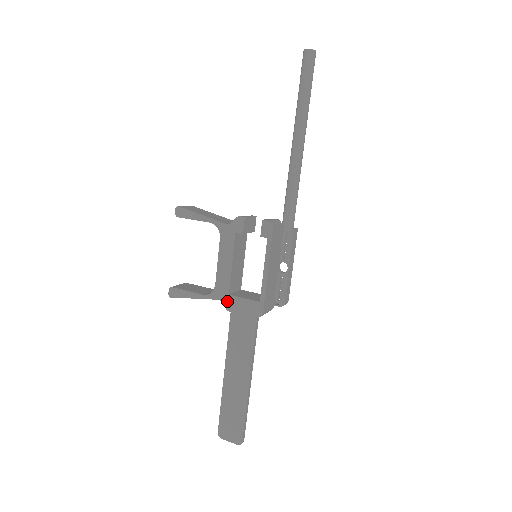
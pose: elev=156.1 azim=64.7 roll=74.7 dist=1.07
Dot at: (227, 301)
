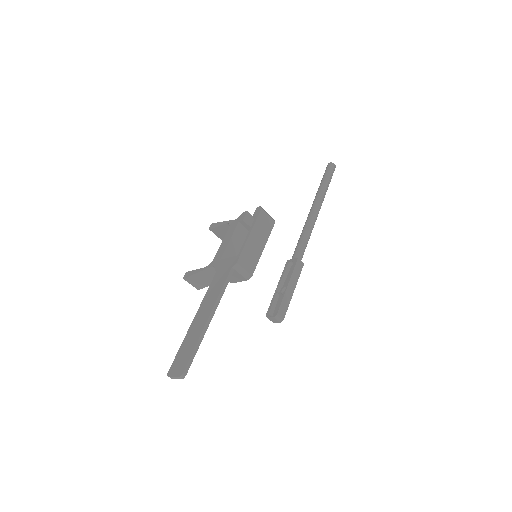
Dot at: (217, 264)
